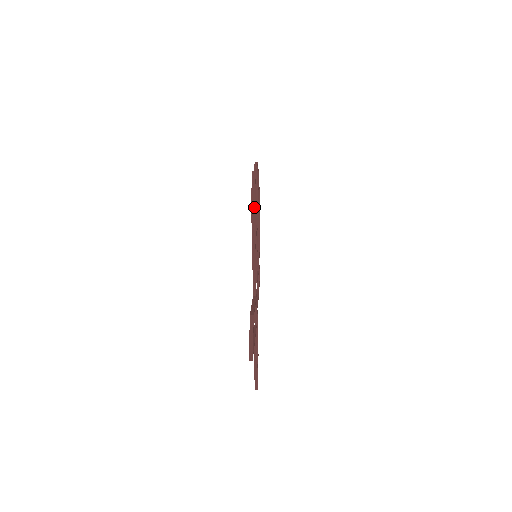
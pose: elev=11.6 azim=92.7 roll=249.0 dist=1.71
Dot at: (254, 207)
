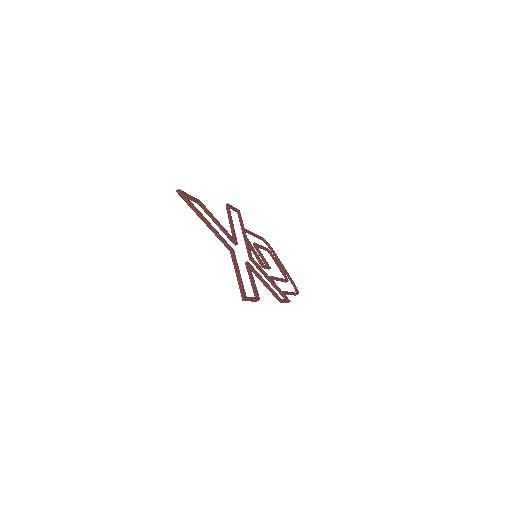
Dot at: (228, 205)
